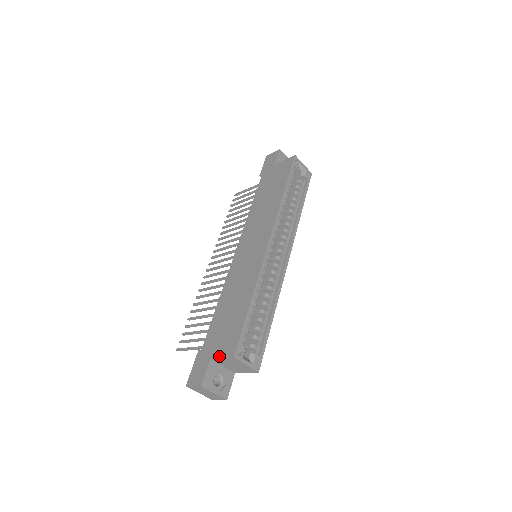
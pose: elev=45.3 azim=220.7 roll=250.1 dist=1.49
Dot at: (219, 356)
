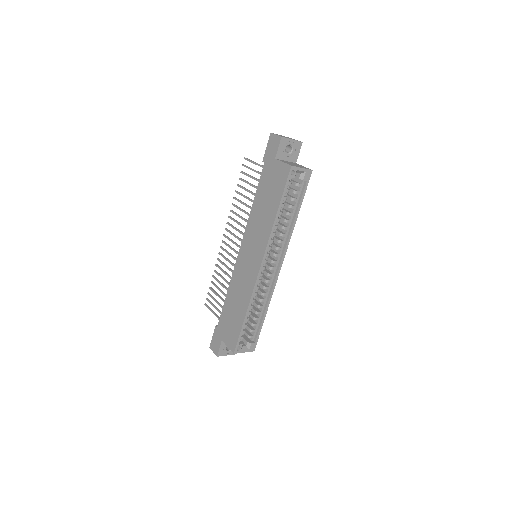
Dot at: (226, 344)
